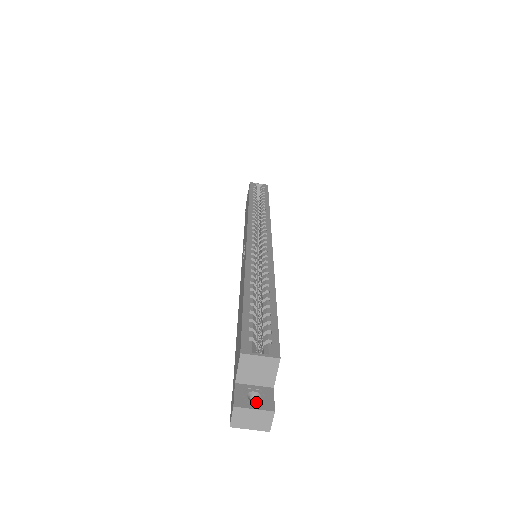
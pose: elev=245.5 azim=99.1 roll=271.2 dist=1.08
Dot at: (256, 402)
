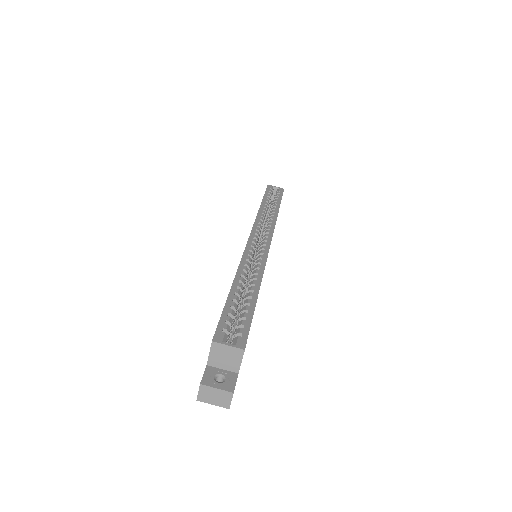
Dot at: (220, 383)
